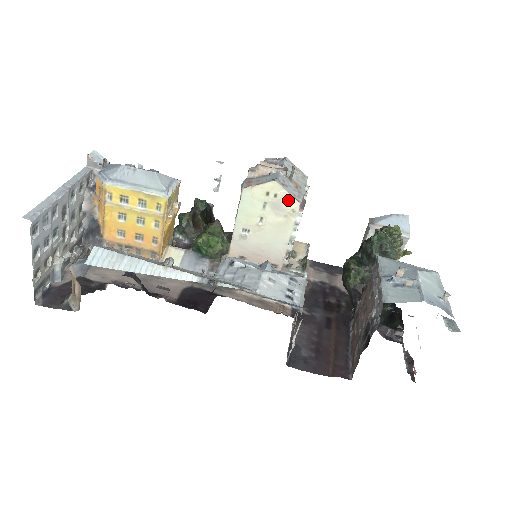
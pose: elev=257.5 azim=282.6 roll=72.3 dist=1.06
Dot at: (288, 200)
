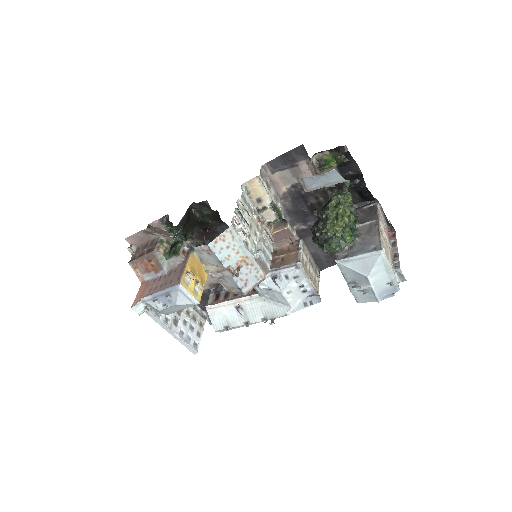
Dot at: (257, 282)
